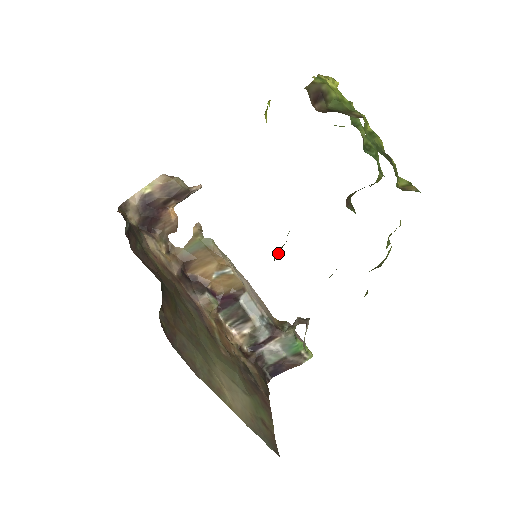
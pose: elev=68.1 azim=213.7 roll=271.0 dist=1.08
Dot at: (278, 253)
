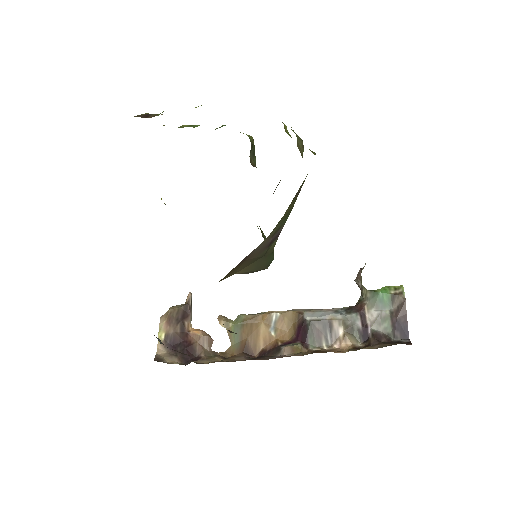
Dot at: occluded
